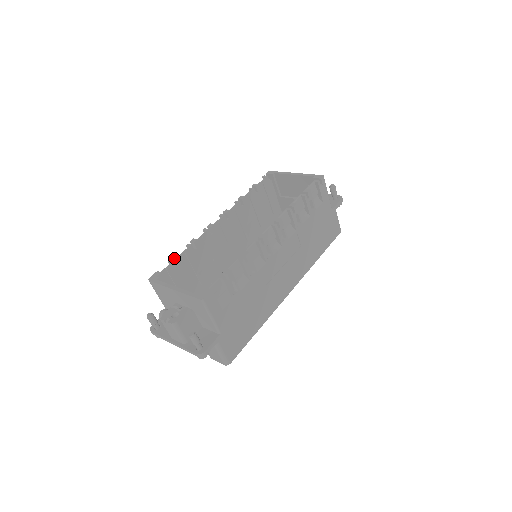
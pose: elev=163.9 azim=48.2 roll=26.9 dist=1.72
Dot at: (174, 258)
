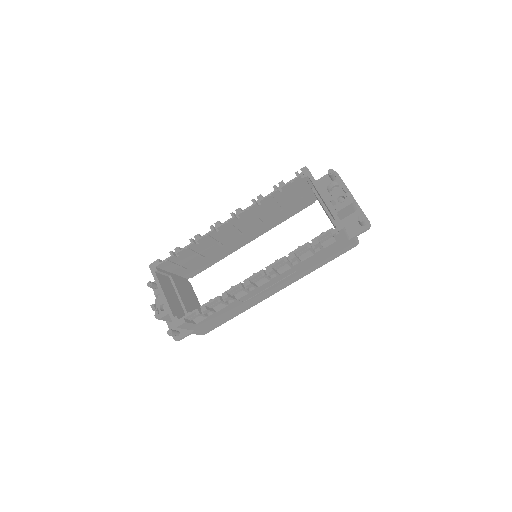
Dot at: (175, 251)
